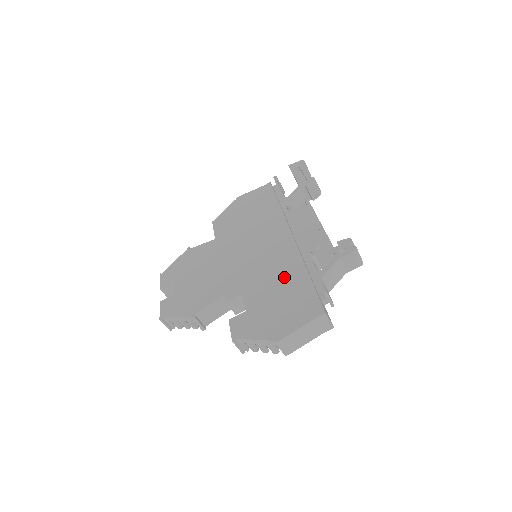
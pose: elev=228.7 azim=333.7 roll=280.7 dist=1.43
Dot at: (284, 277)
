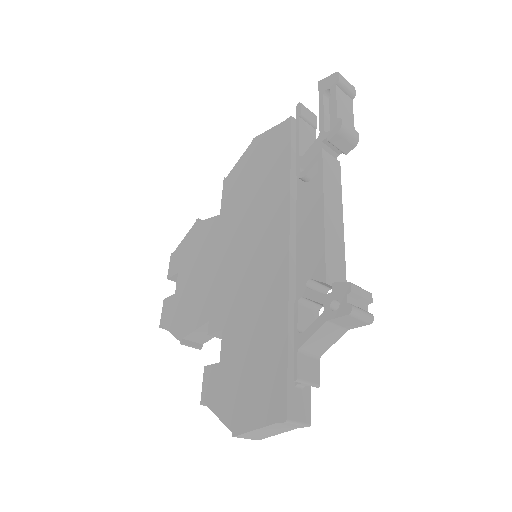
Dot at: (263, 324)
